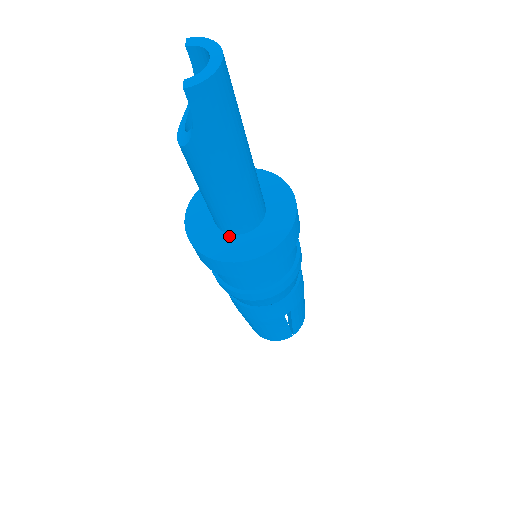
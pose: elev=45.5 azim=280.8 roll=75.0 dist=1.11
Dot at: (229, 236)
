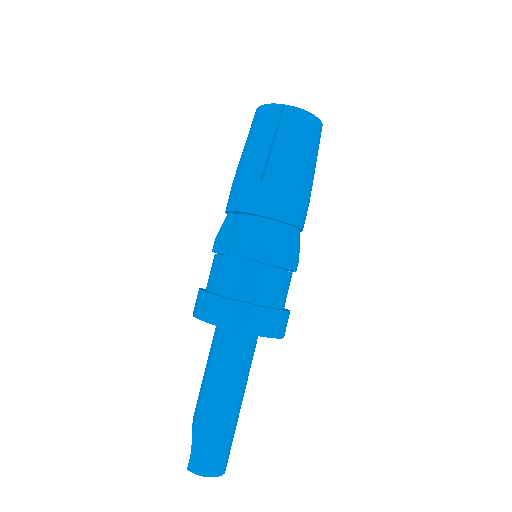
Dot at: occluded
